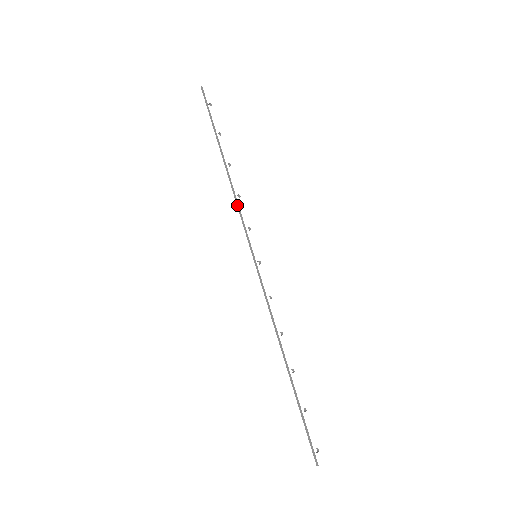
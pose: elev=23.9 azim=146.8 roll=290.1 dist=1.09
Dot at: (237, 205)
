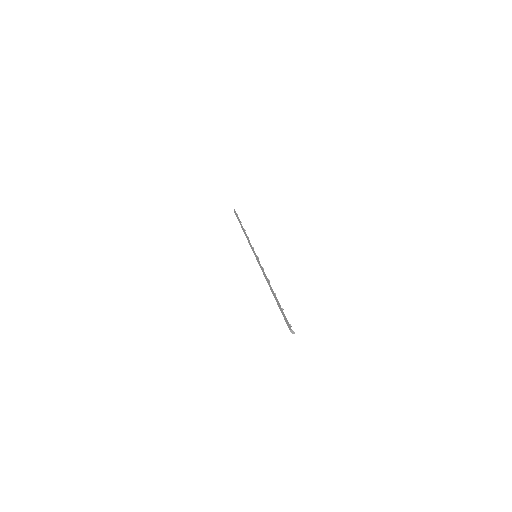
Dot at: (248, 239)
